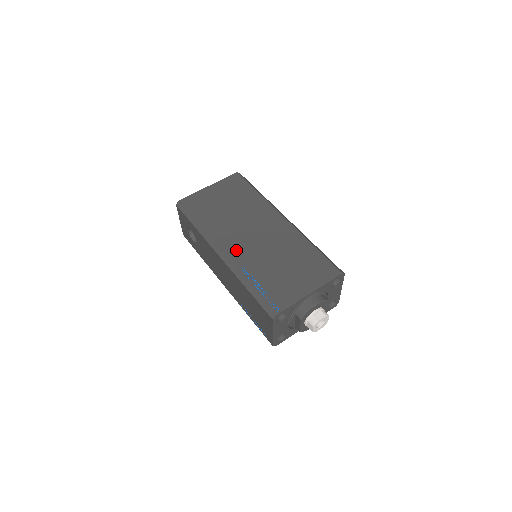
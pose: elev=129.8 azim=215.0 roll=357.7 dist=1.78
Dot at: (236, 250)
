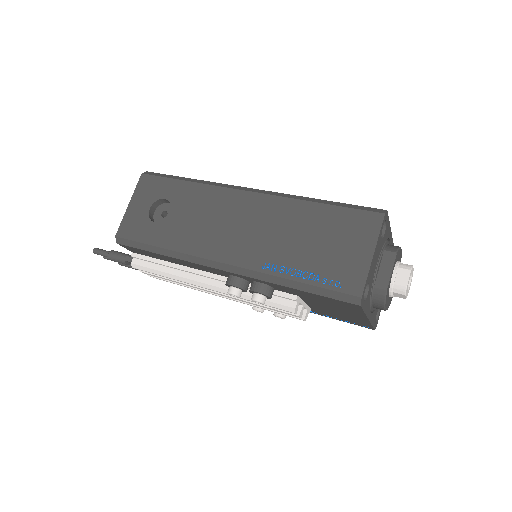
Dot at: occluded
